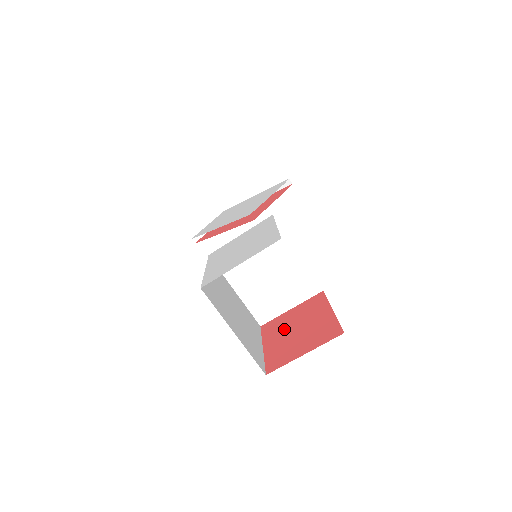
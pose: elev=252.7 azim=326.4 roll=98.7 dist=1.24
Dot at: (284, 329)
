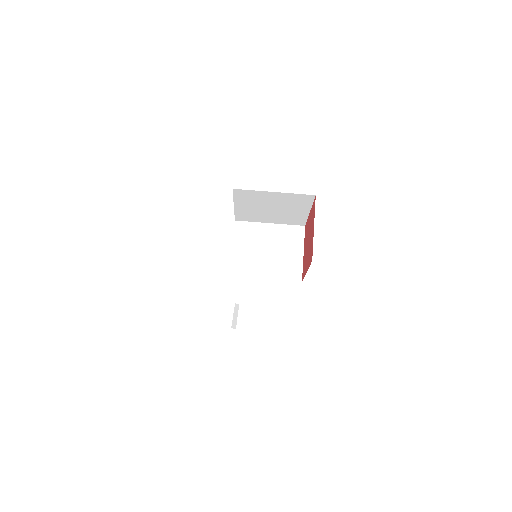
Dot at: (306, 255)
